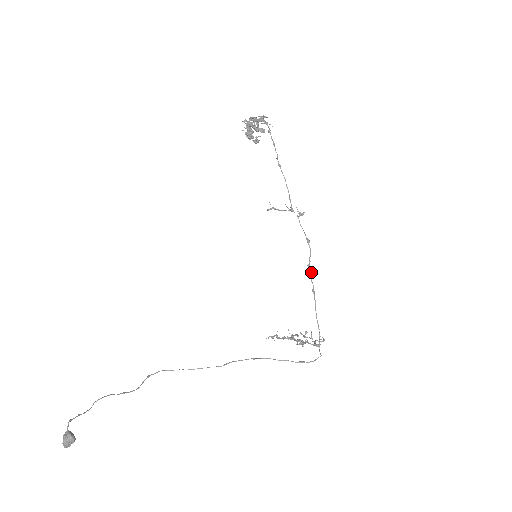
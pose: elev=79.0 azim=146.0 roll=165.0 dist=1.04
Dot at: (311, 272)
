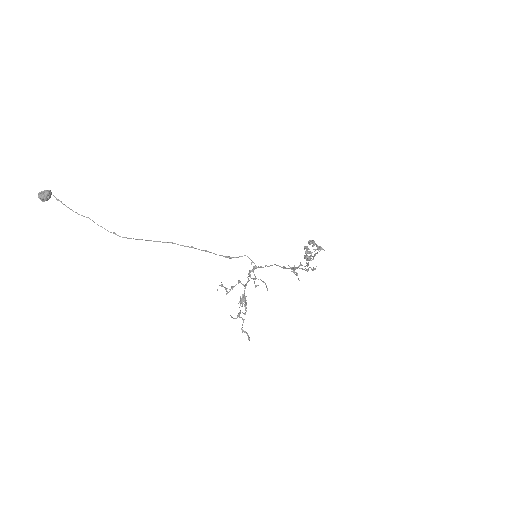
Dot at: (293, 269)
